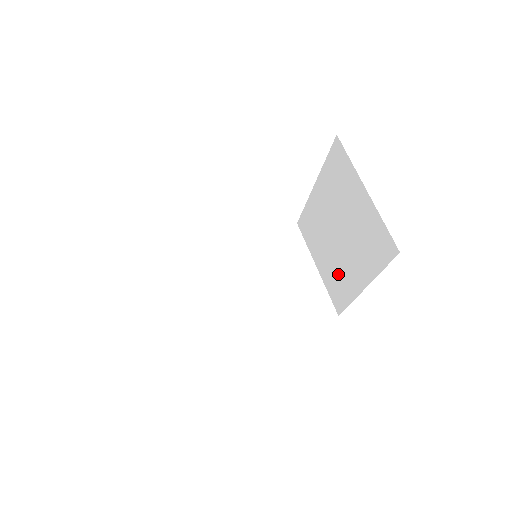
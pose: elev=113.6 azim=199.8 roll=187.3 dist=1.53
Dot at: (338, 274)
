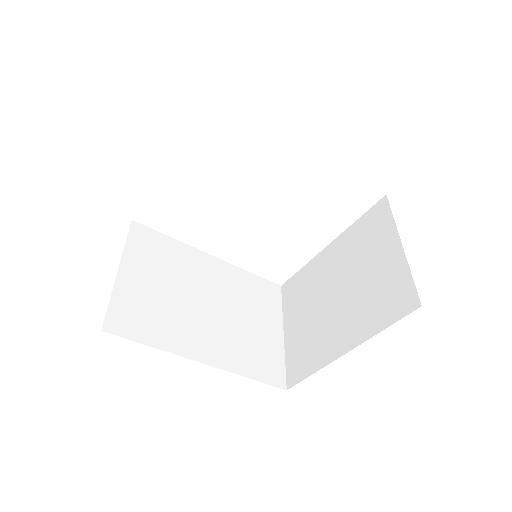
Dot at: (313, 338)
